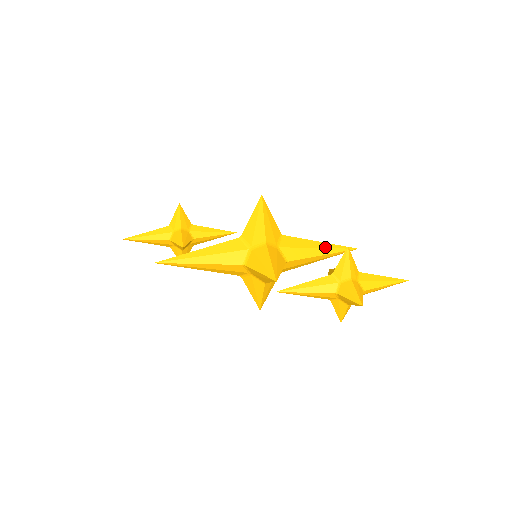
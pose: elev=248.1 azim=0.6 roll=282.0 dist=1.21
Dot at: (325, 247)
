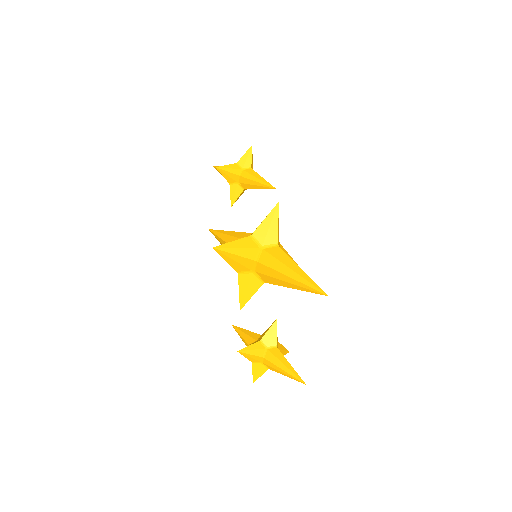
Dot at: (294, 284)
